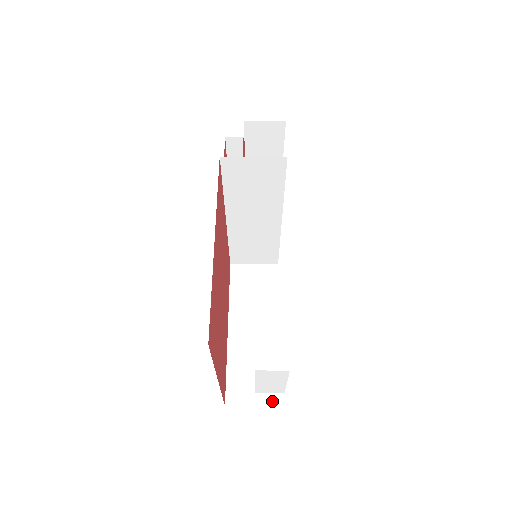
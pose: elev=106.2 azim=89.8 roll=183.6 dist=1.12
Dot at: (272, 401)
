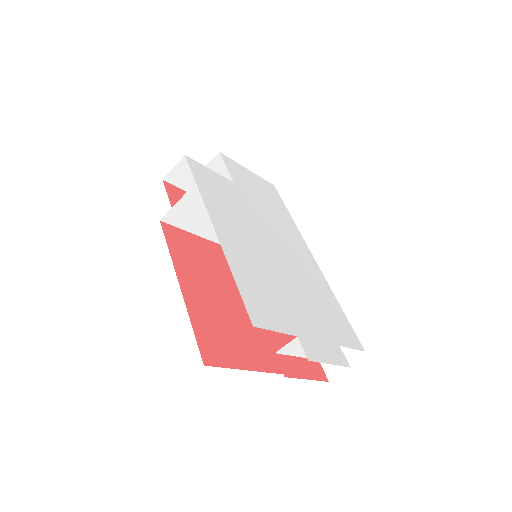
Dot at: occluded
